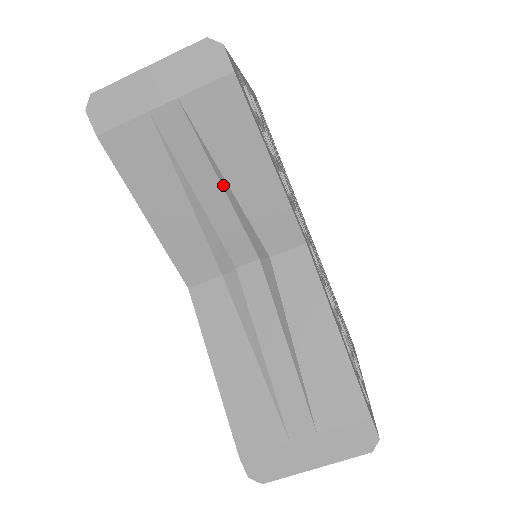
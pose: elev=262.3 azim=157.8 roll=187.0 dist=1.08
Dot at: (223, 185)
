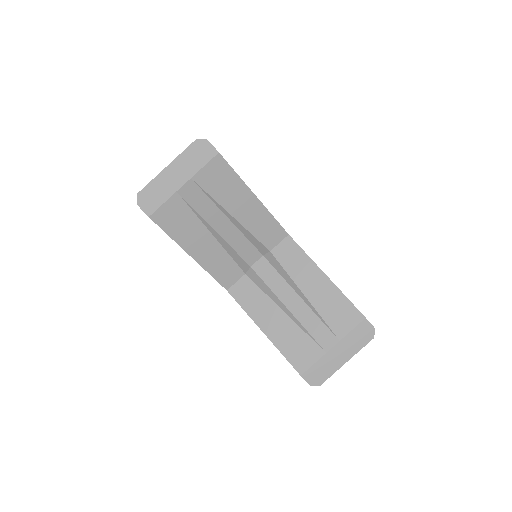
Dot at: (230, 218)
